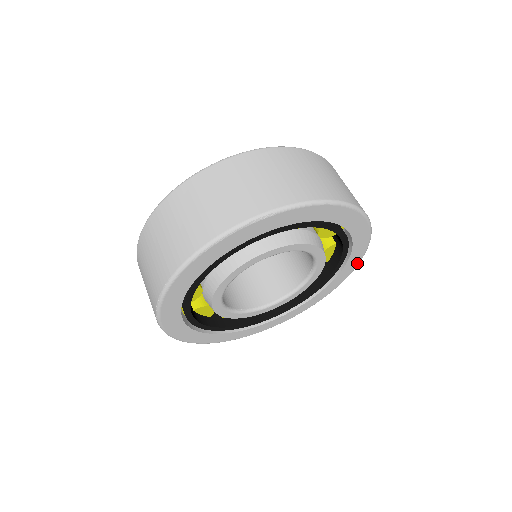
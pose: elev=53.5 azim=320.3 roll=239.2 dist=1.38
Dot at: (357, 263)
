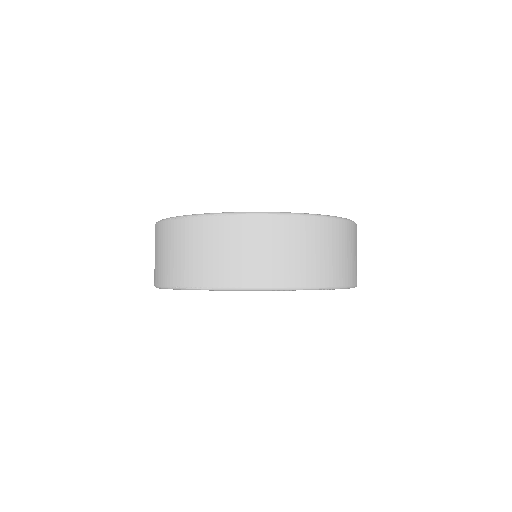
Dot at: occluded
